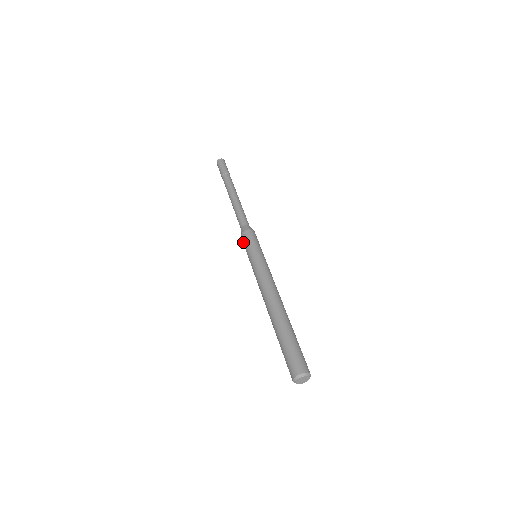
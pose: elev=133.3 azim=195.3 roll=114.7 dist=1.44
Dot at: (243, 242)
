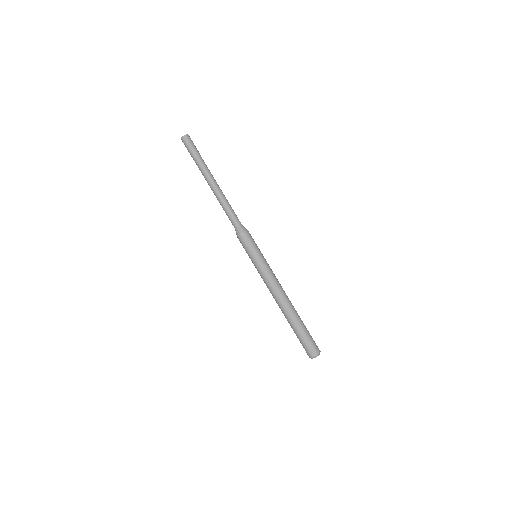
Dot at: (244, 242)
